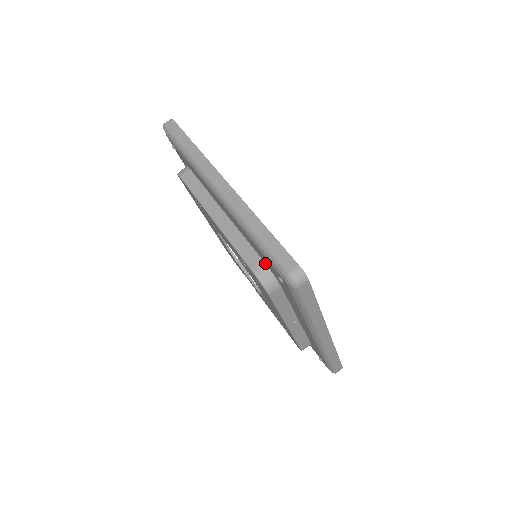
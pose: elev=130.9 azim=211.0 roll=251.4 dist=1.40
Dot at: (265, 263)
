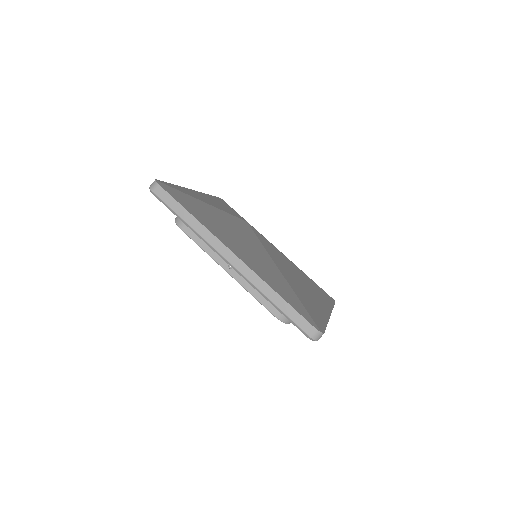
Dot at: occluded
